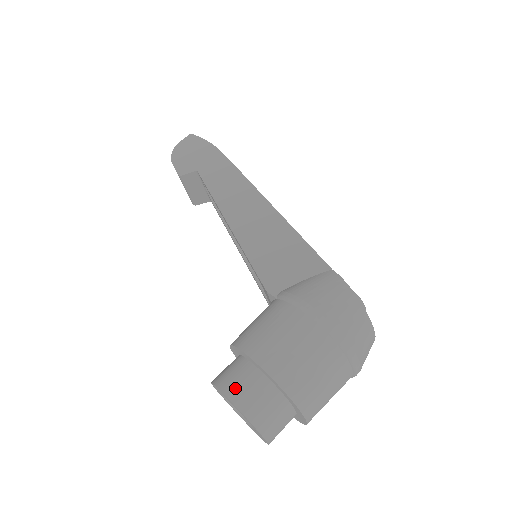
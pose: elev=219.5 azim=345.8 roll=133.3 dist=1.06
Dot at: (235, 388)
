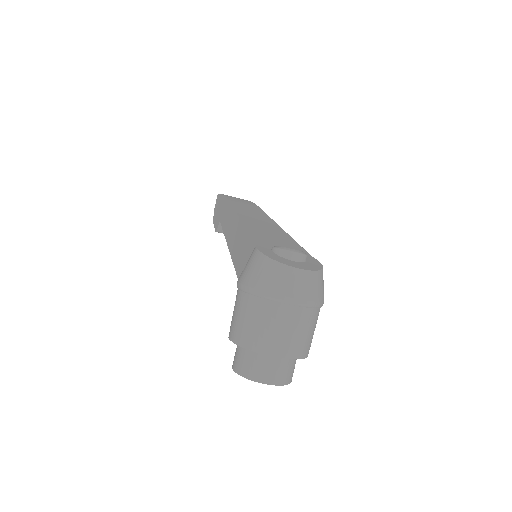
Dot at: (234, 362)
